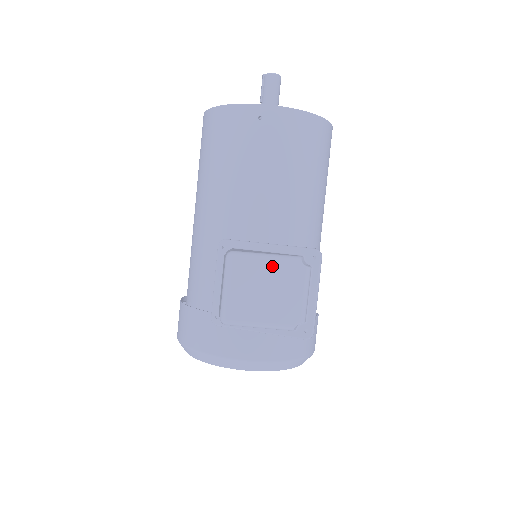
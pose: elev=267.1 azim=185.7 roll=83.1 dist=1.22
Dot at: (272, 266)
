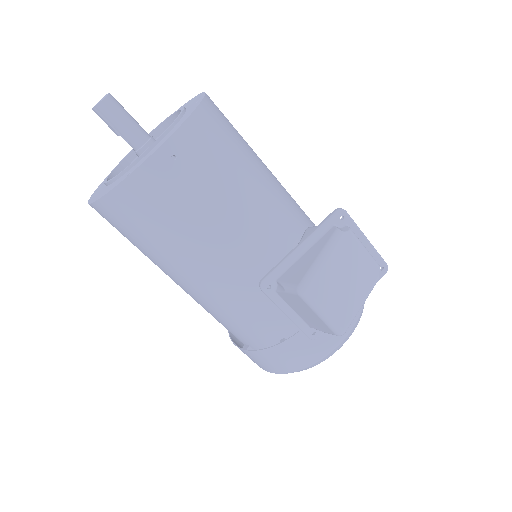
Dot at: (332, 260)
